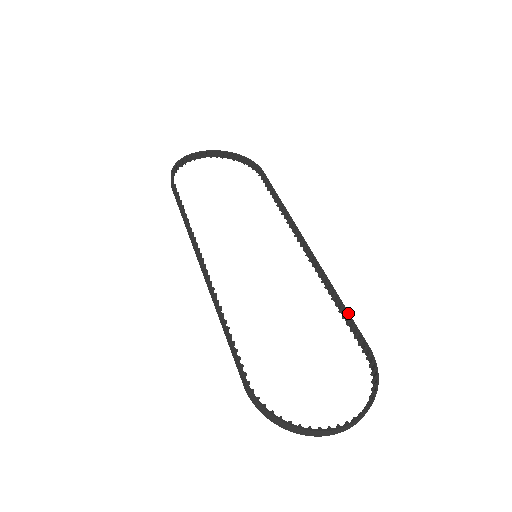
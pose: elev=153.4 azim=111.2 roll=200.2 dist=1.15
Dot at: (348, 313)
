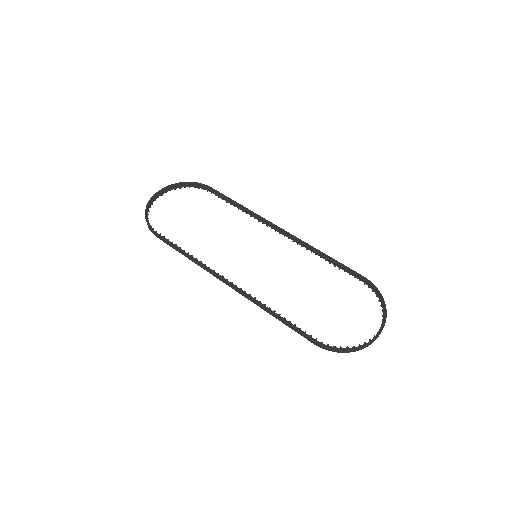
Dot at: (338, 262)
